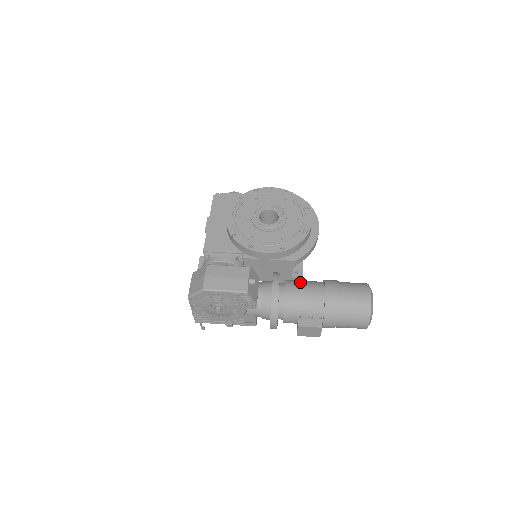
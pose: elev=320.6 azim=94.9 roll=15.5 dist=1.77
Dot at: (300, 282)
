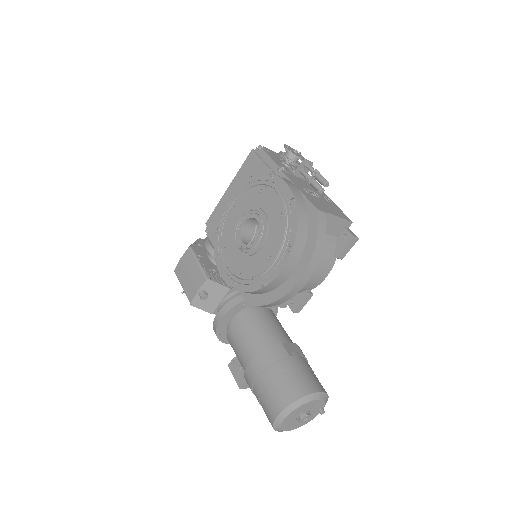
Dot at: (250, 327)
